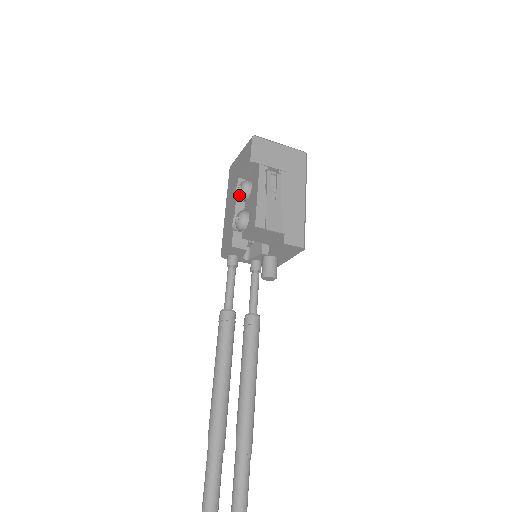
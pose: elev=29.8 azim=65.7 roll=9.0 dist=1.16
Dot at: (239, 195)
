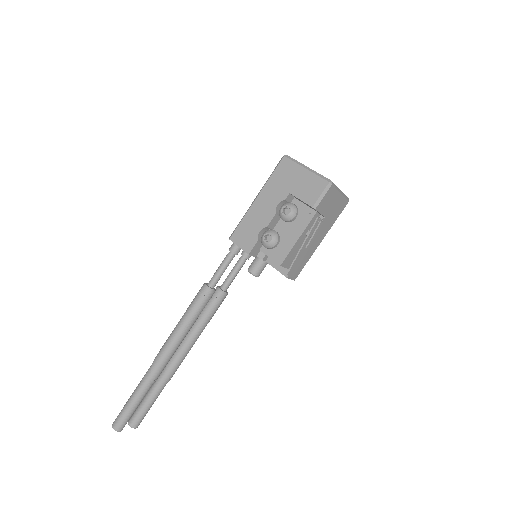
Dot at: (281, 215)
